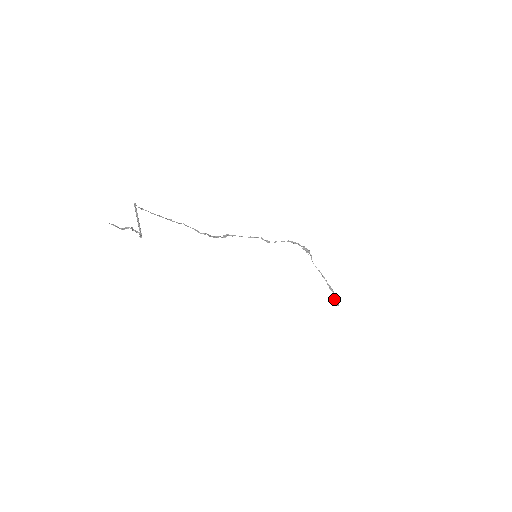
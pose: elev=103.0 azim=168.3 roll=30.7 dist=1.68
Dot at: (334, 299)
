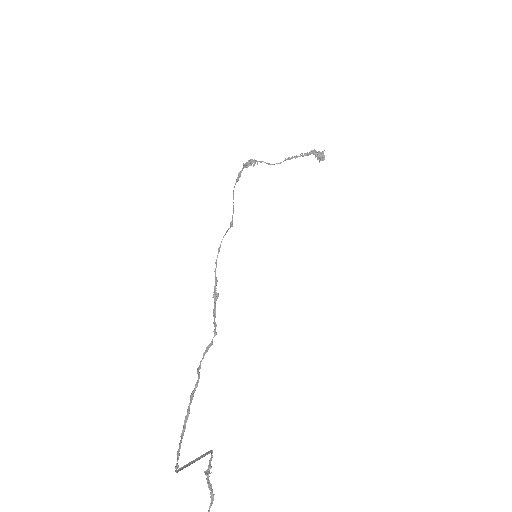
Dot at: (315, 157)
